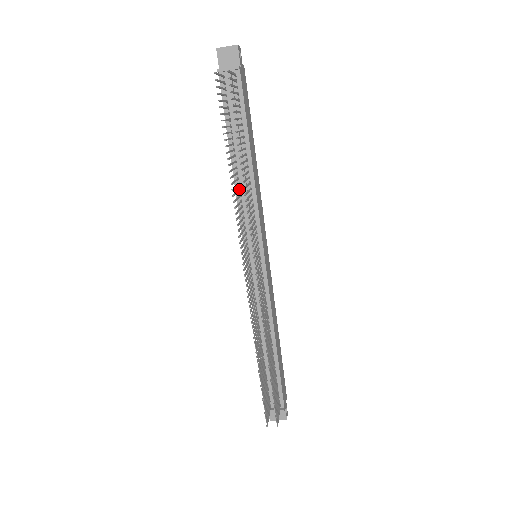
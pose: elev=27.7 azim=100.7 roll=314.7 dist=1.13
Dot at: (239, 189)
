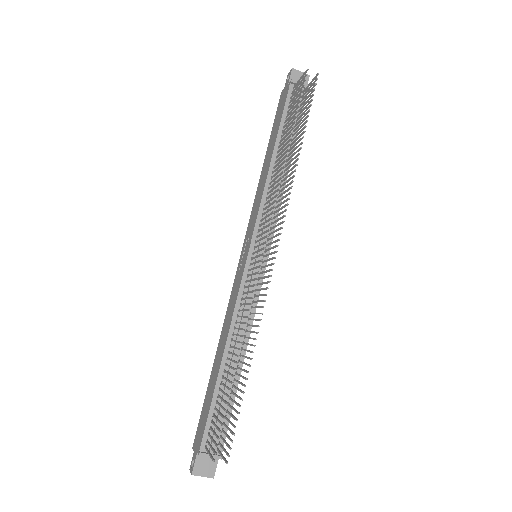
Dot at: (271, 181)
